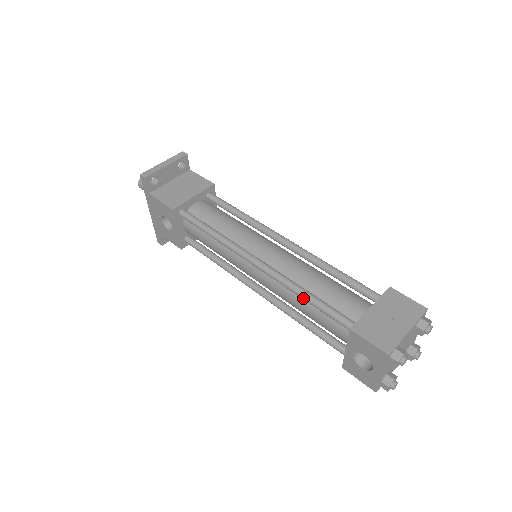
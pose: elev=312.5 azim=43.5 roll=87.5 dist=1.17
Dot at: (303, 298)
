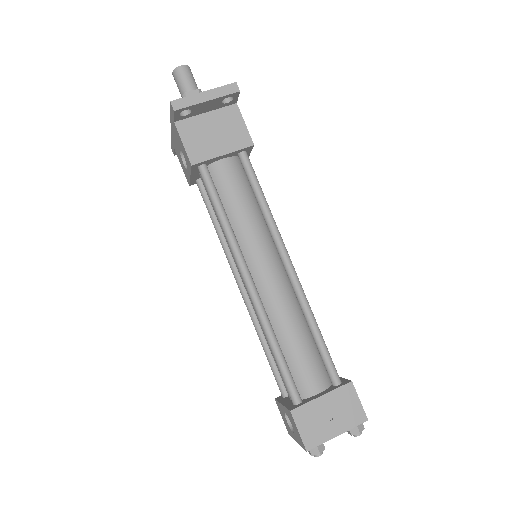
Dot at: occluded
